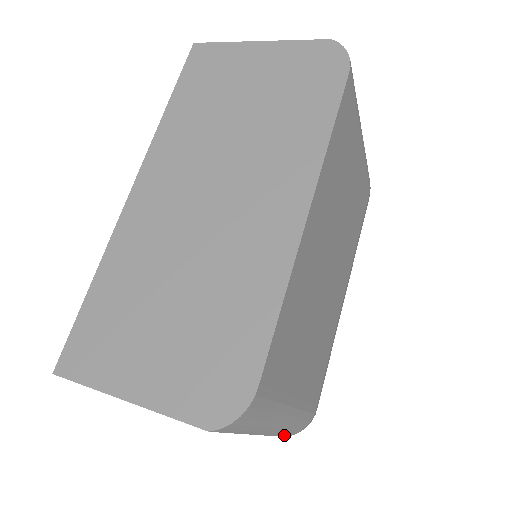
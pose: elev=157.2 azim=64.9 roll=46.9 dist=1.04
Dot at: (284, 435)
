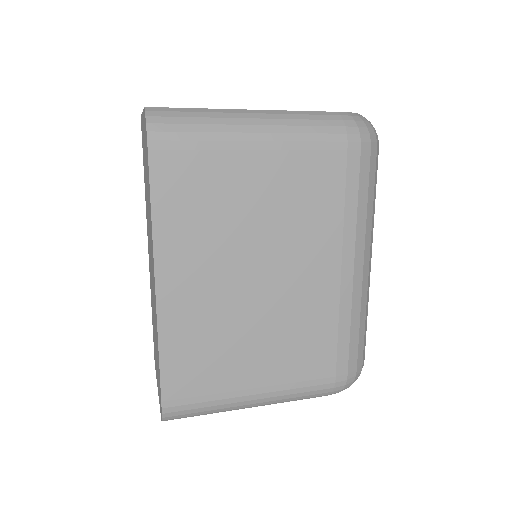
Dot at: occluded
